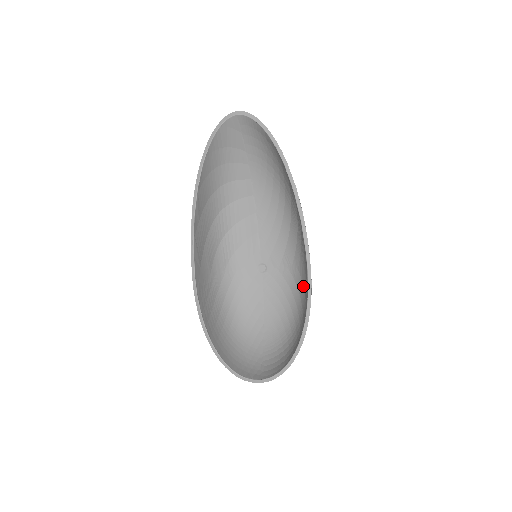
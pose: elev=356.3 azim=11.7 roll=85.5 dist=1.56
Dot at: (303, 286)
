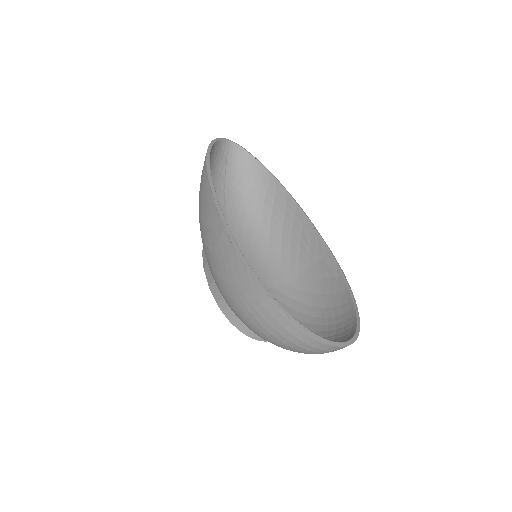
Dot at: (306, 292)
